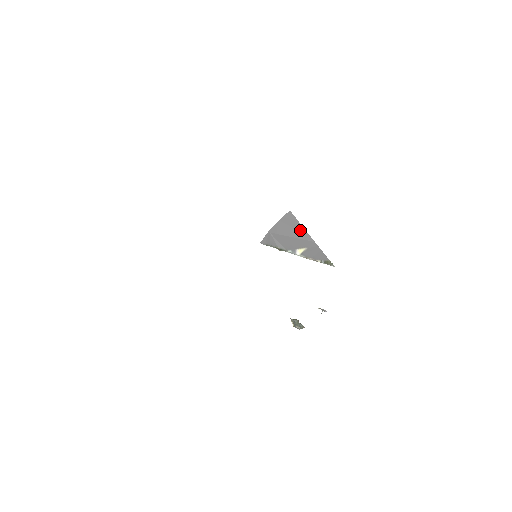
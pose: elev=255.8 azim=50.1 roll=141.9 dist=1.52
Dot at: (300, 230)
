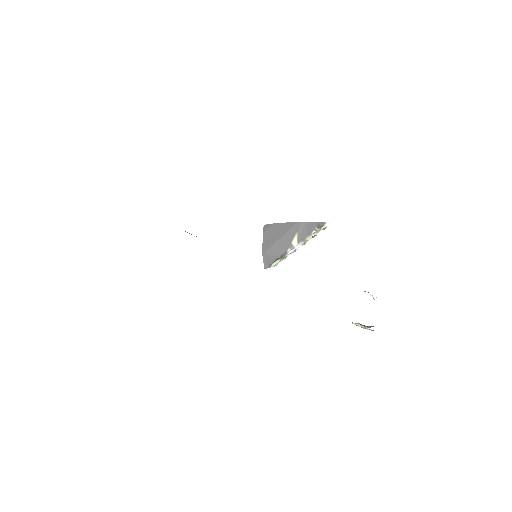
Dot at: (281, 227)
